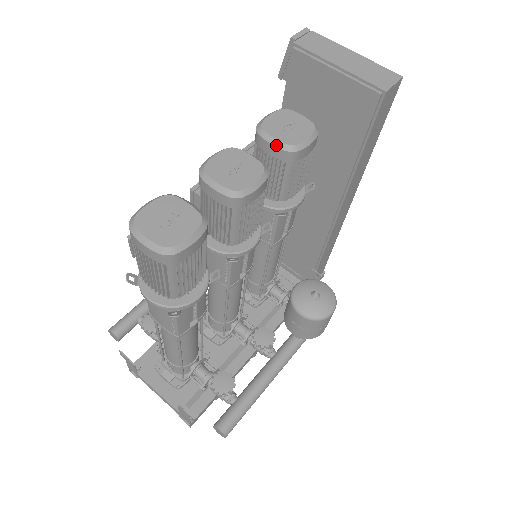
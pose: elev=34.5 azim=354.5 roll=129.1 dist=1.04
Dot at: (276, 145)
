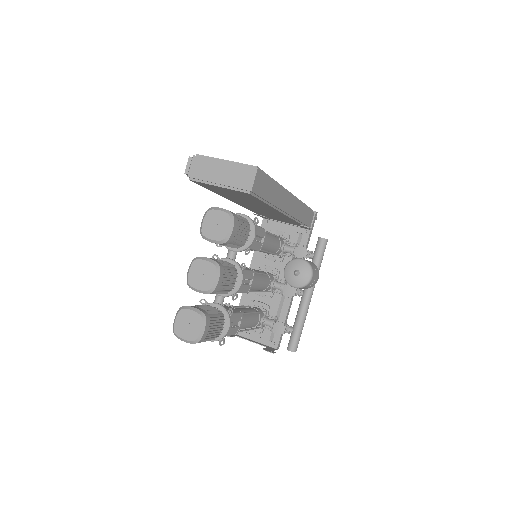
Dot at: (215, 243)
